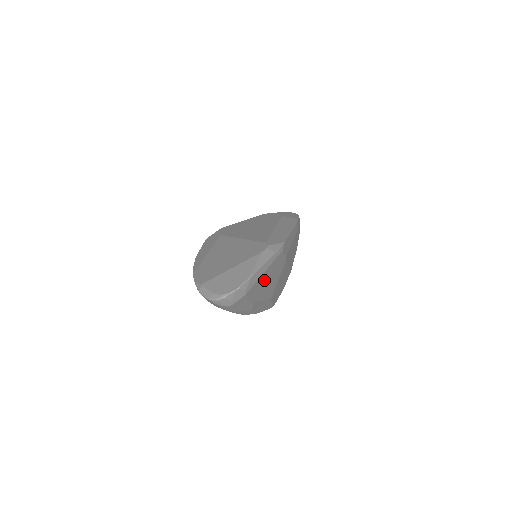
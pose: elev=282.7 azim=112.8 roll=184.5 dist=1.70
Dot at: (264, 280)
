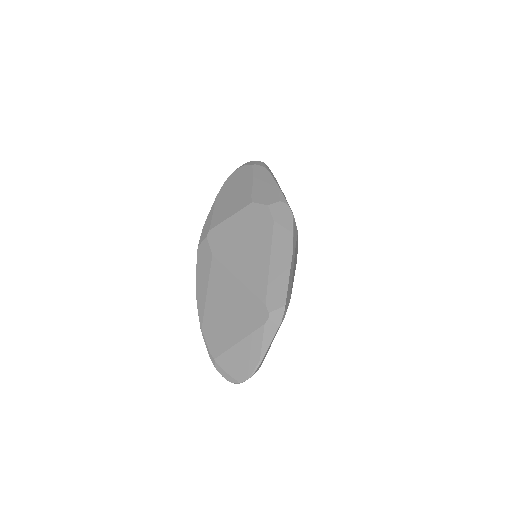
Dot at: occluded
